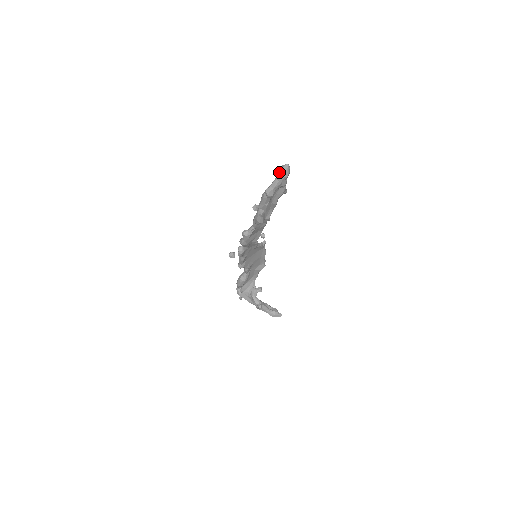
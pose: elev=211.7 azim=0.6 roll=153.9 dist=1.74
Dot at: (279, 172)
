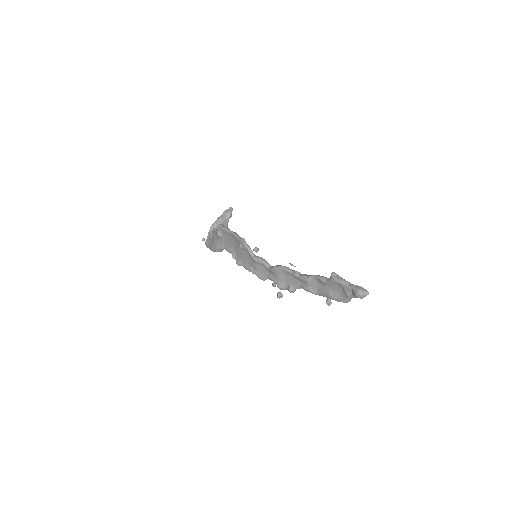
Dot at: occluded
